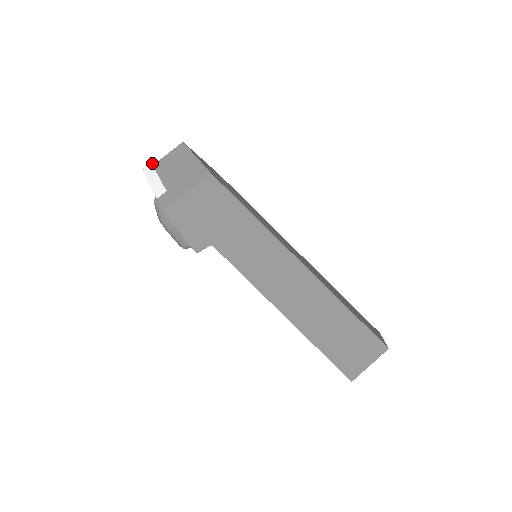
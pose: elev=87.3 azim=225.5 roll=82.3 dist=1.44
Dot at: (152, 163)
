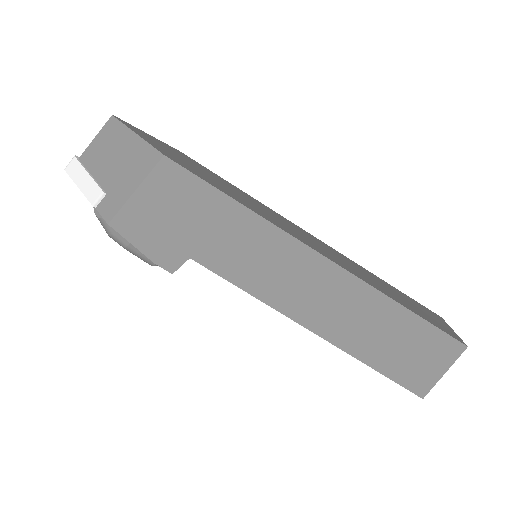
Dot at: (76, 156)
